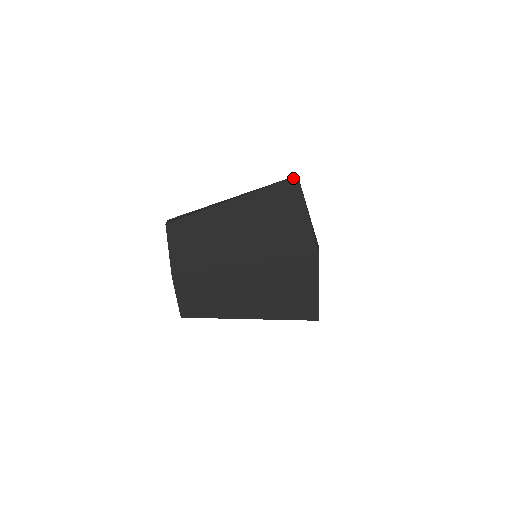
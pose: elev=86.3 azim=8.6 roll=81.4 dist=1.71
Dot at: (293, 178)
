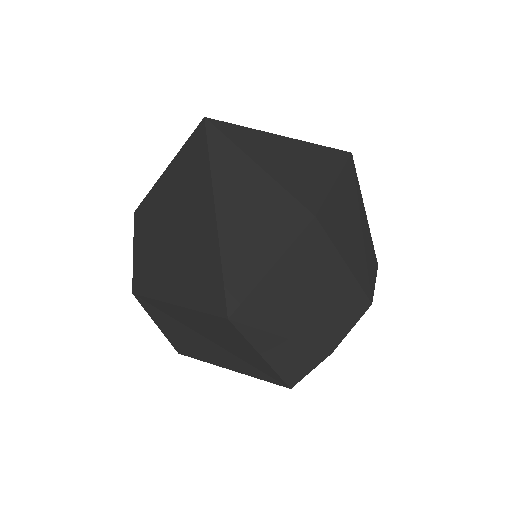
Dot at: occluded
